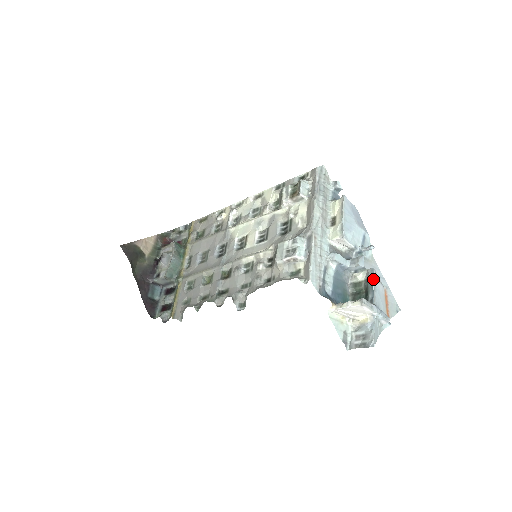
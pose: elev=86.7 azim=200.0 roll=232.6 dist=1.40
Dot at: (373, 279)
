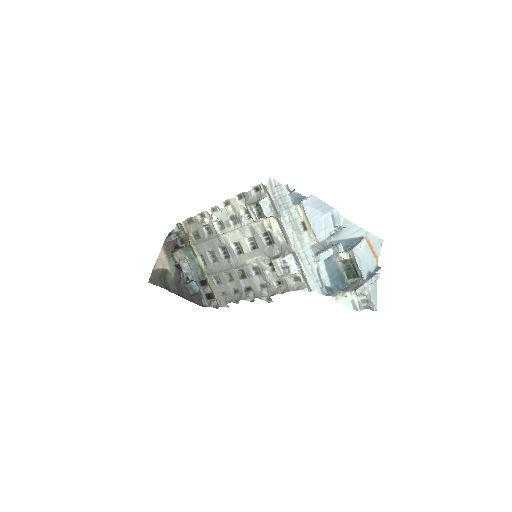
Dot at: (356, 260)
